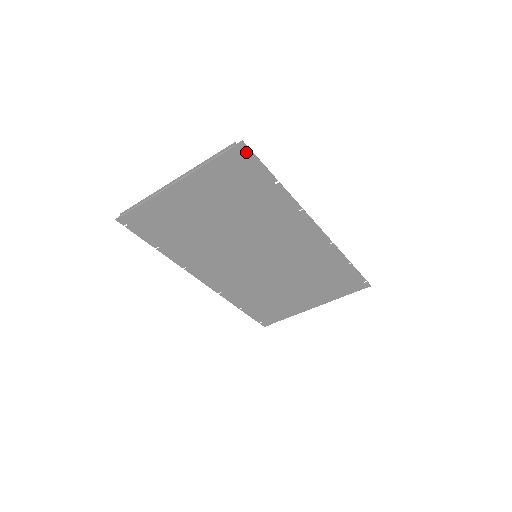
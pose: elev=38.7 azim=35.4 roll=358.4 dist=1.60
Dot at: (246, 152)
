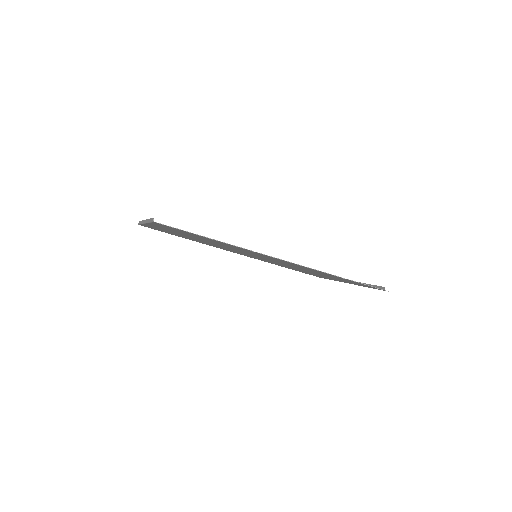
Dot at: (165, 225)
